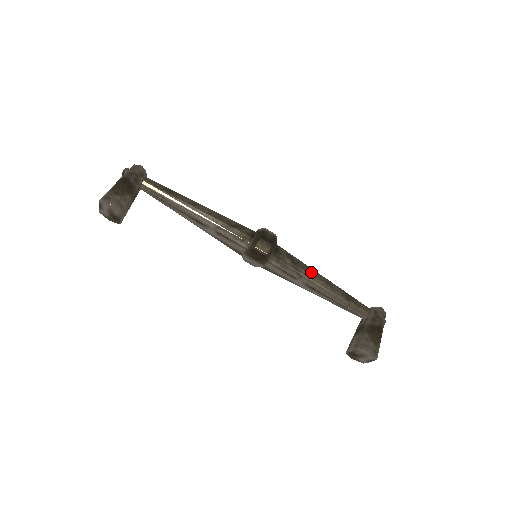
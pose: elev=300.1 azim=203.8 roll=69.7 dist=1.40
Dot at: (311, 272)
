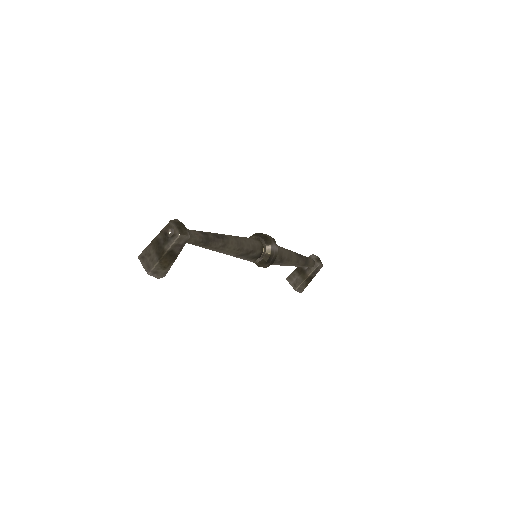
Dot at: (290, 260)
